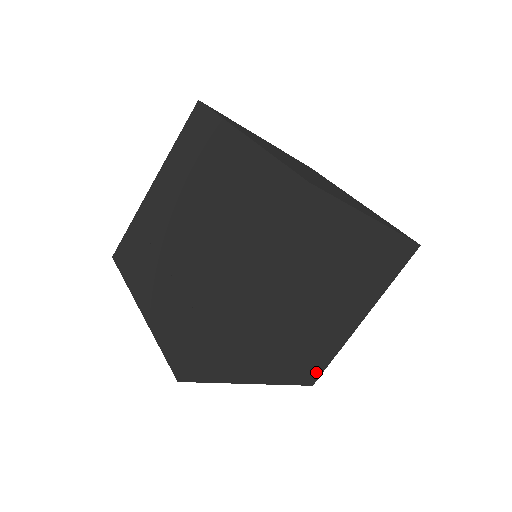
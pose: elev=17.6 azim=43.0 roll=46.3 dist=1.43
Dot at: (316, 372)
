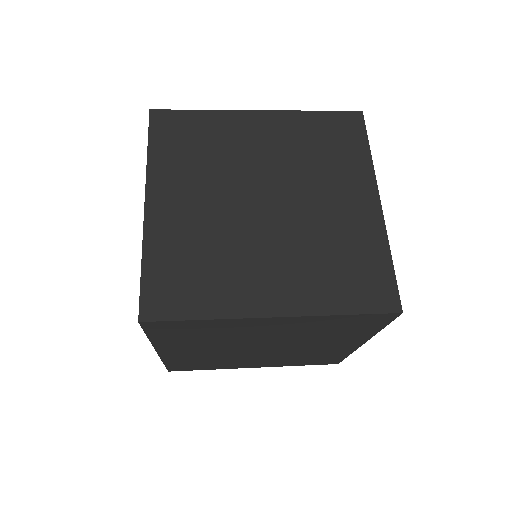
Dot at: (332, 360)
